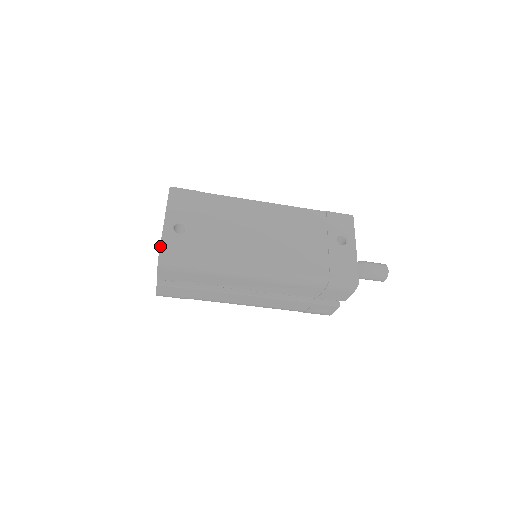
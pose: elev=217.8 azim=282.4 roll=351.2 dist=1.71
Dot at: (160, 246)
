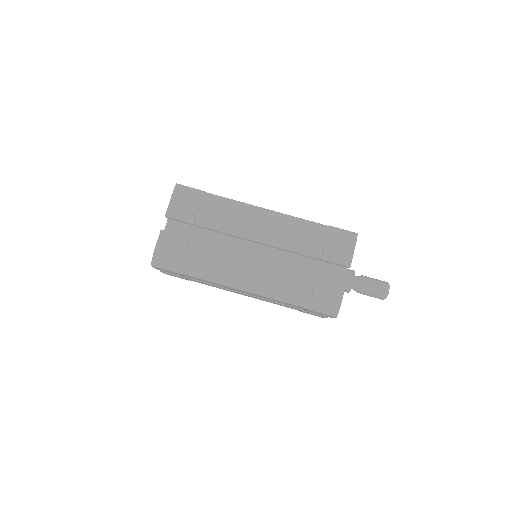
Dot at: occluded
